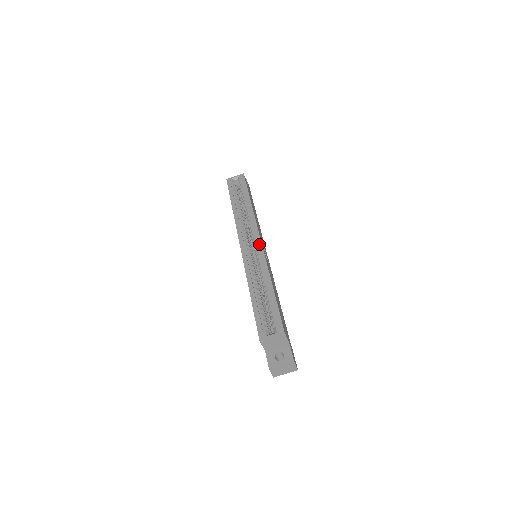
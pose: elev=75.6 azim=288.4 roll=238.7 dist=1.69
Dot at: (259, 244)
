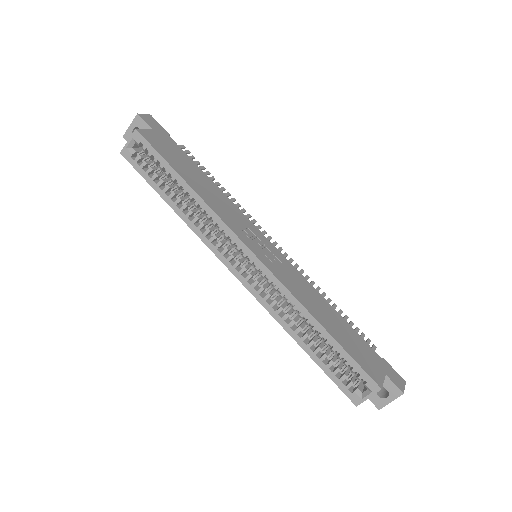
Dot at: (258, 265)
